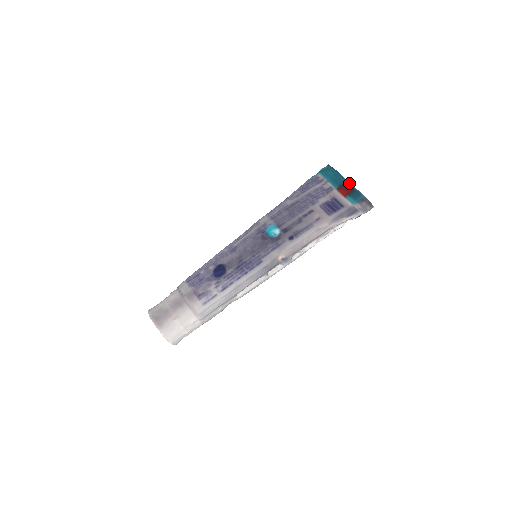
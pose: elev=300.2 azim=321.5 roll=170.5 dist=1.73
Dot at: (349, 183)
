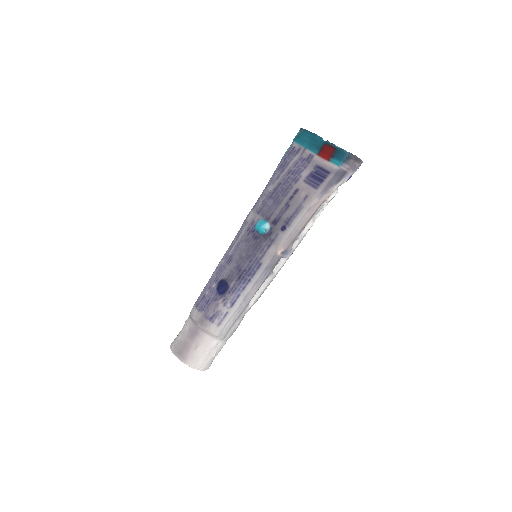
Dot at: (329, 143)
